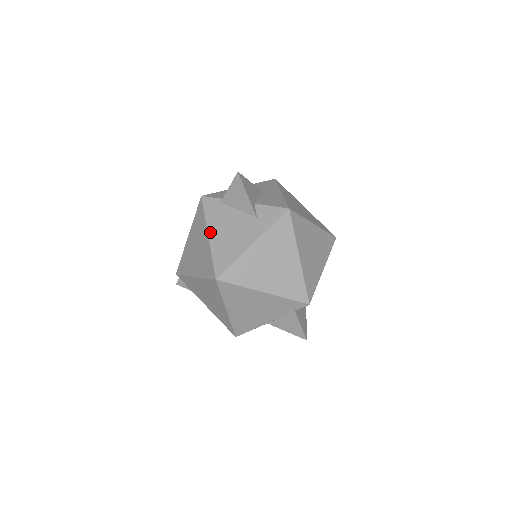
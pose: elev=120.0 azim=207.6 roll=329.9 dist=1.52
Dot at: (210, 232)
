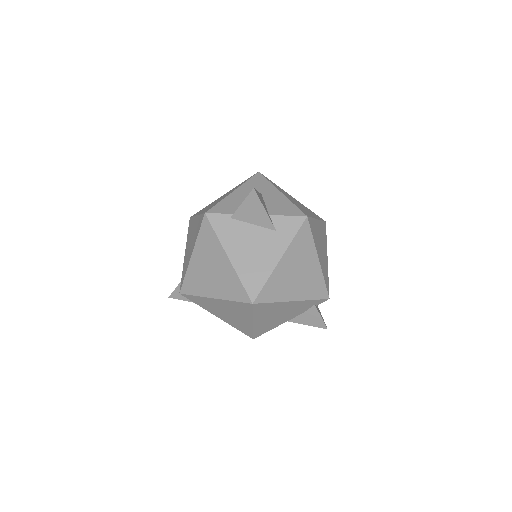
Dot at: (229, 253)
